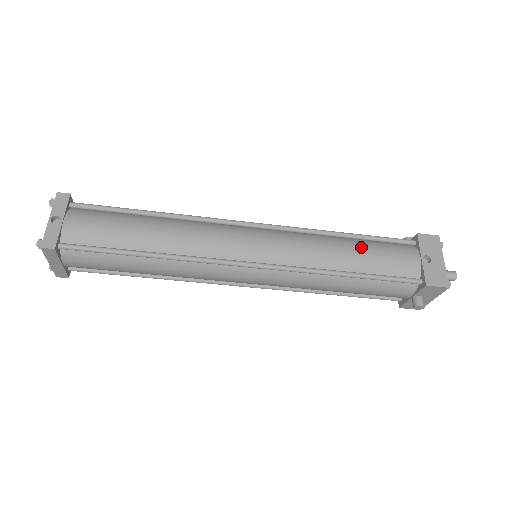
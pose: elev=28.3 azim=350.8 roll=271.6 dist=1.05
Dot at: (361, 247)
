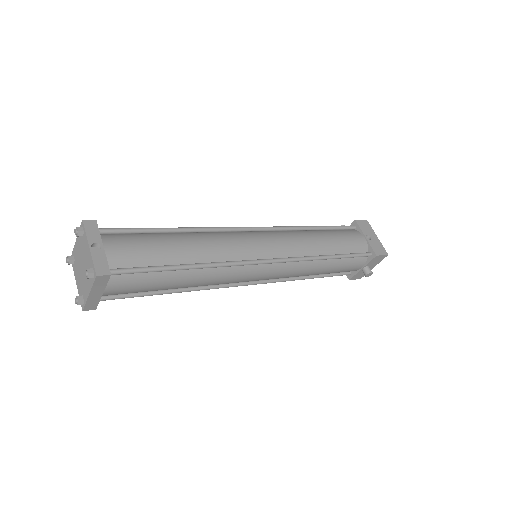
Dot at: (329, 235)
